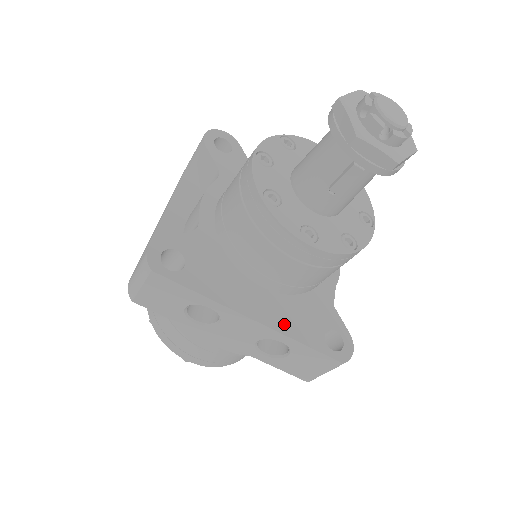
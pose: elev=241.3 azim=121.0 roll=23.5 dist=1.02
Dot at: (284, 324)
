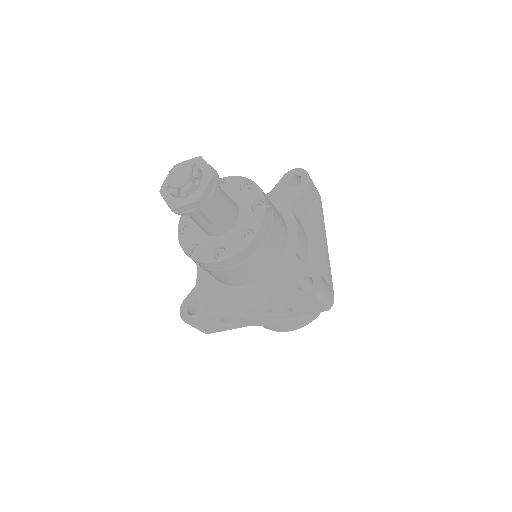
Dot at: (267, 298)
